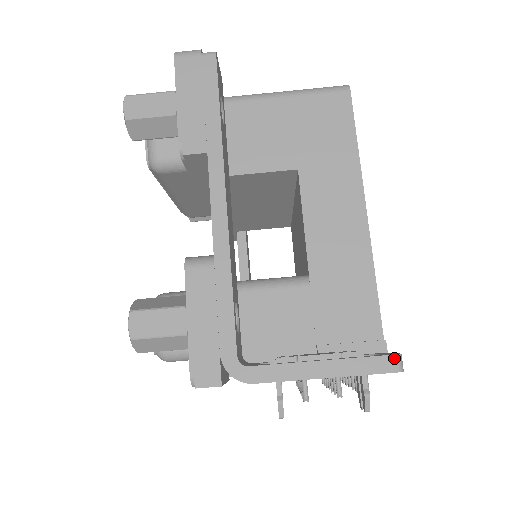
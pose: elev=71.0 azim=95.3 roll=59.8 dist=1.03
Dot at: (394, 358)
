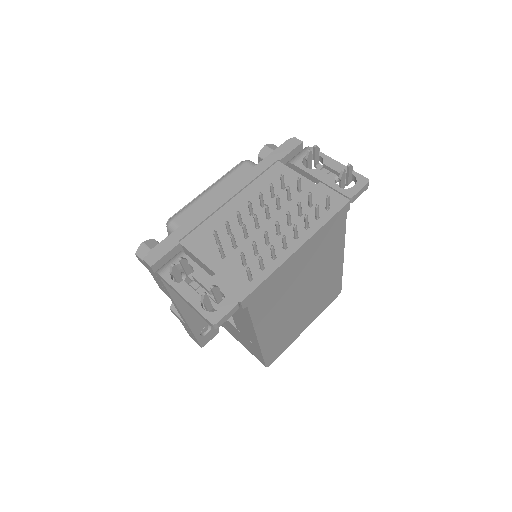
Dot at: occluded
